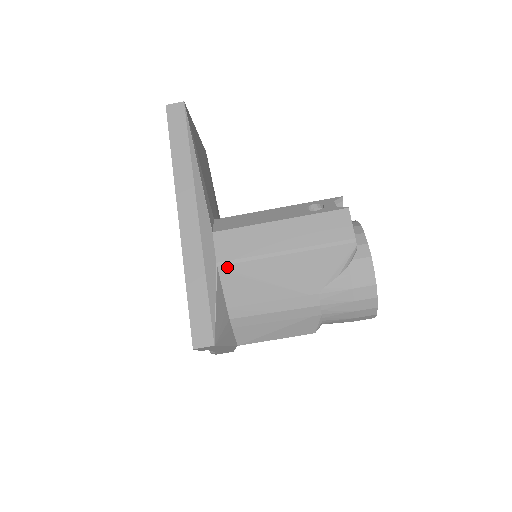
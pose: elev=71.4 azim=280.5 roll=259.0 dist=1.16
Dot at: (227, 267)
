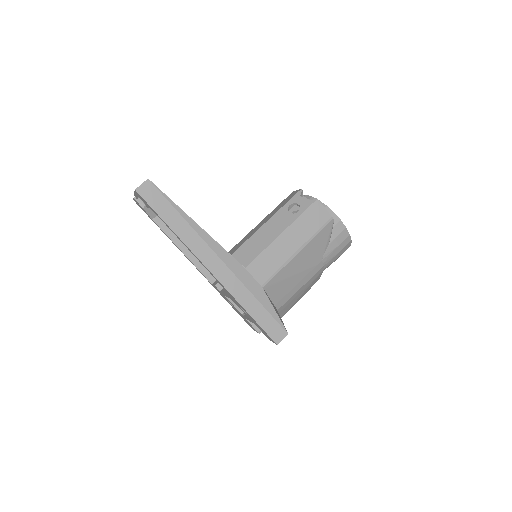
Dot at: (268, 284)
